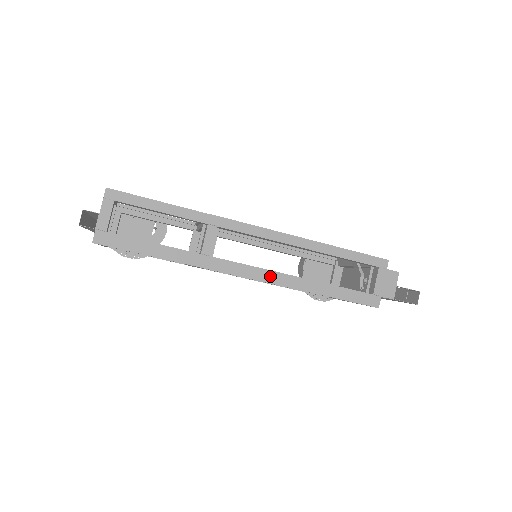
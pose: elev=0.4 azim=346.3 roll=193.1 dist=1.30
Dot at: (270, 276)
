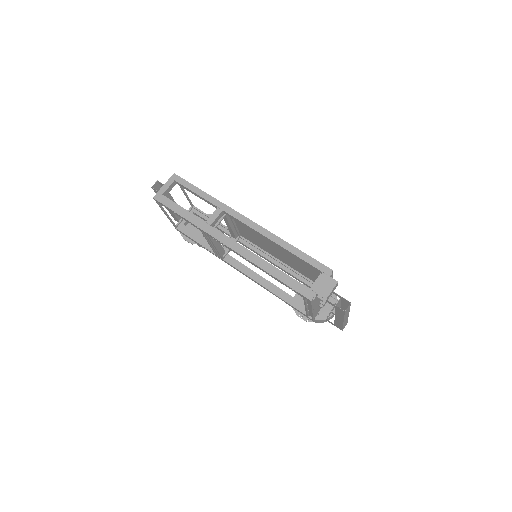
Dot at: (241, 250)
